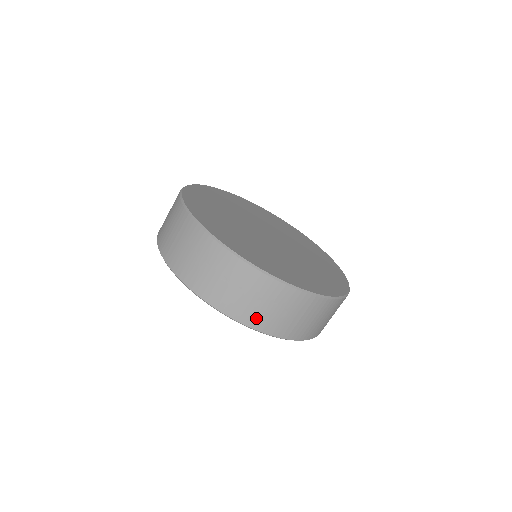
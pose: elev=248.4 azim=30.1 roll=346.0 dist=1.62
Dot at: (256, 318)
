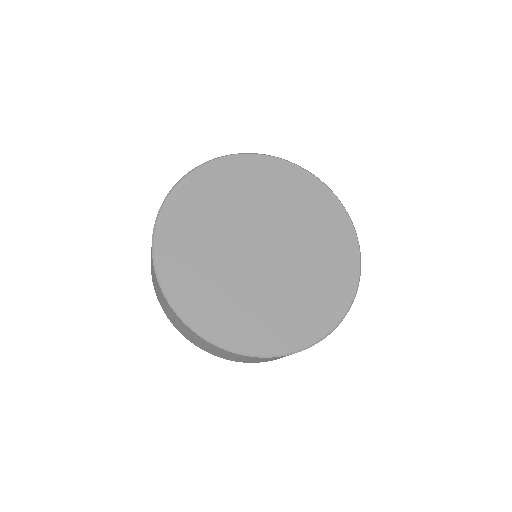
Dot at: occluded
